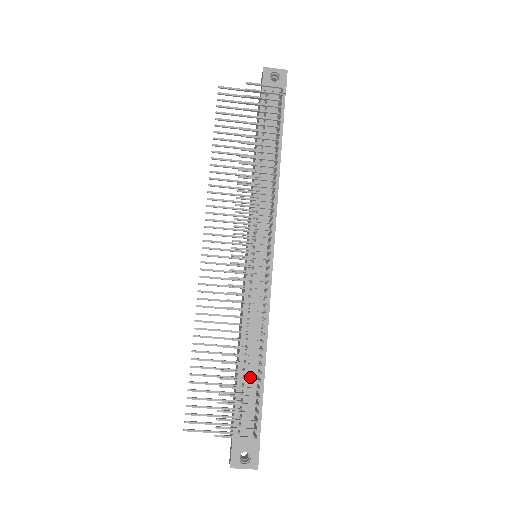
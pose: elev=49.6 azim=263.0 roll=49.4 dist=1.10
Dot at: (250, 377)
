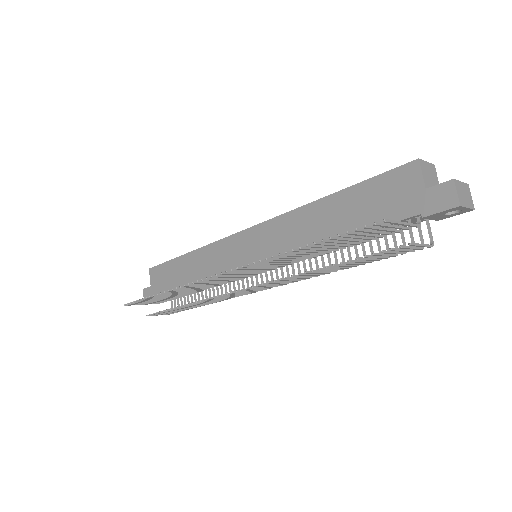
Dot at: occluded
